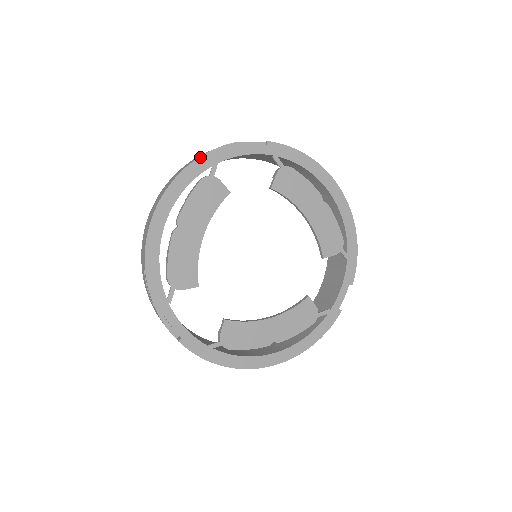
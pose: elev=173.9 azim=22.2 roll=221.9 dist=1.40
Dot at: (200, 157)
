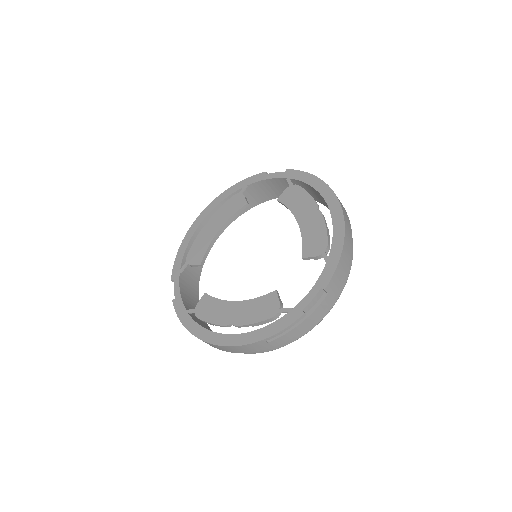
Dot at: (238, 183)
